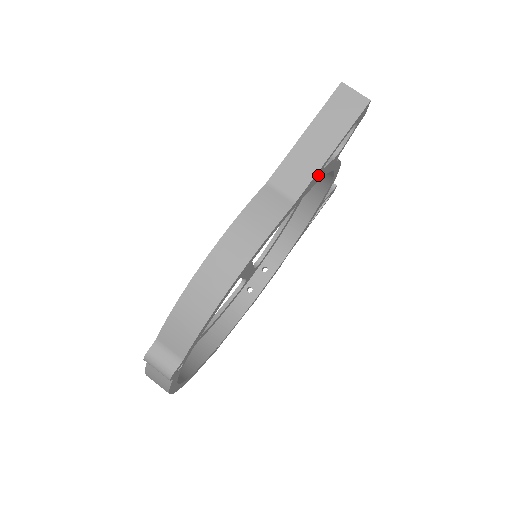
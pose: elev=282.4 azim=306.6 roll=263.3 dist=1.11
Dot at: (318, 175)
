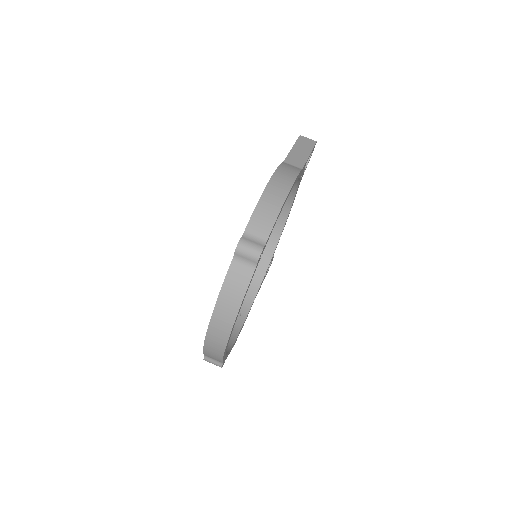
Dot at: occluded
